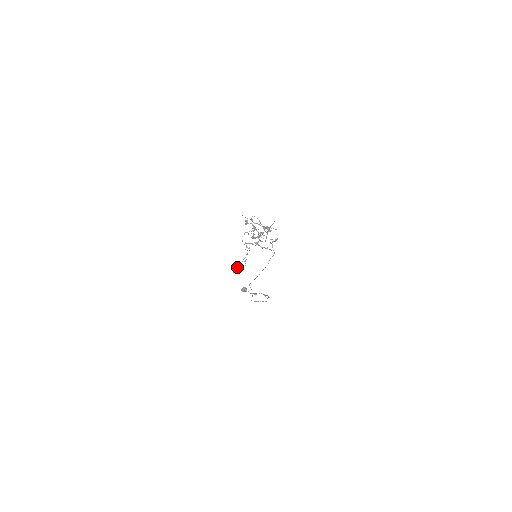
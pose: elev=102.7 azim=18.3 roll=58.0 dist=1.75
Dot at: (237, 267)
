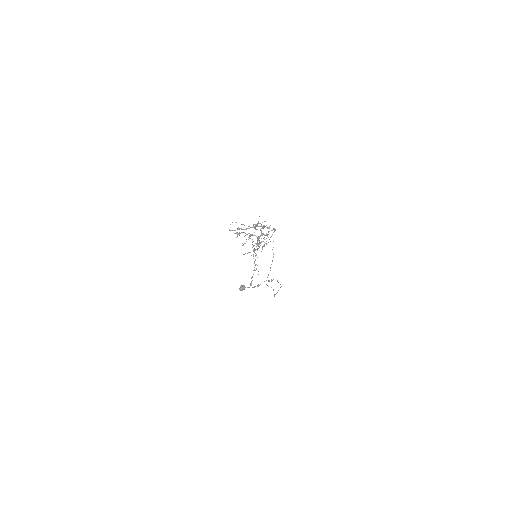
Dot at: (251, 278)
